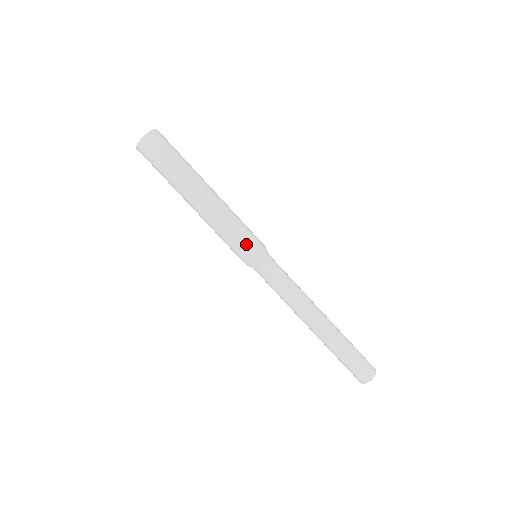
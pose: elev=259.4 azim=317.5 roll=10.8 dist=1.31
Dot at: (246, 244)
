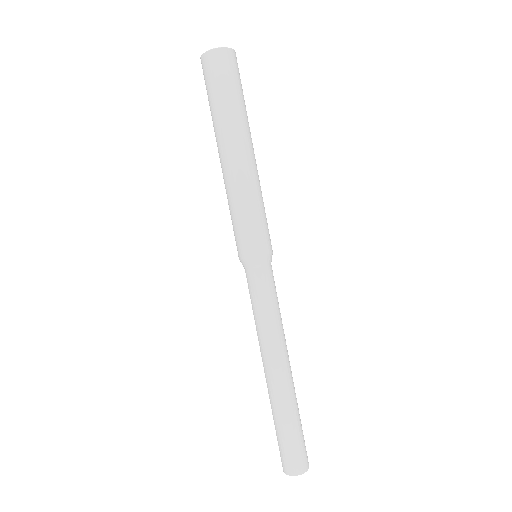
Dot at: (257, 234)
